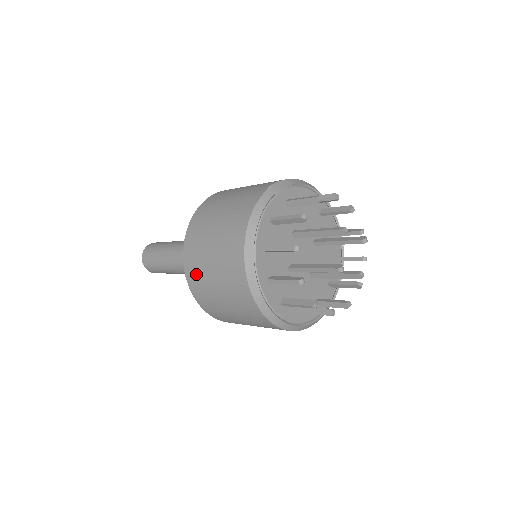
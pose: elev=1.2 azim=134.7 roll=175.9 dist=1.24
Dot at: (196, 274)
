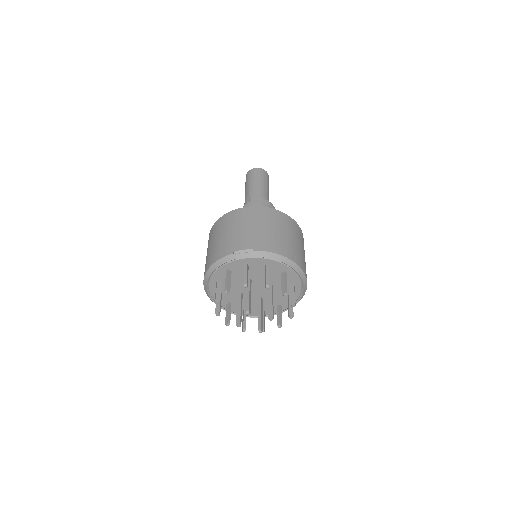
Dot at: occluded
